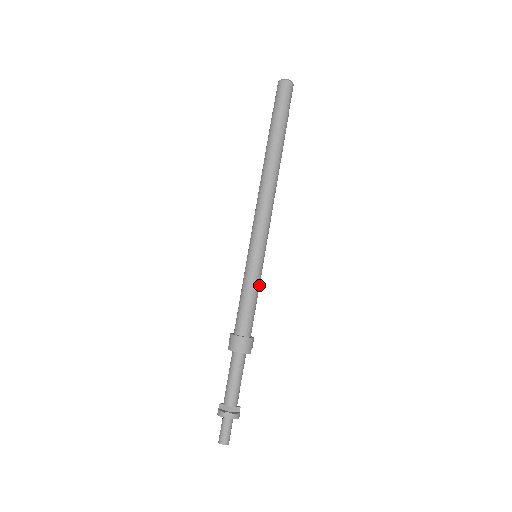
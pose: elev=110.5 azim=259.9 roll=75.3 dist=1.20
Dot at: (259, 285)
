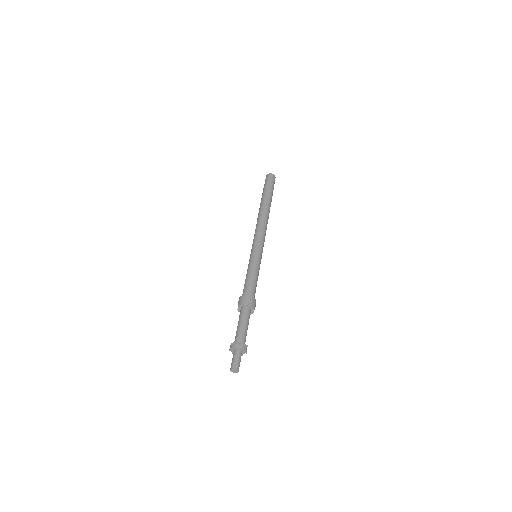
Dot at: occluded
